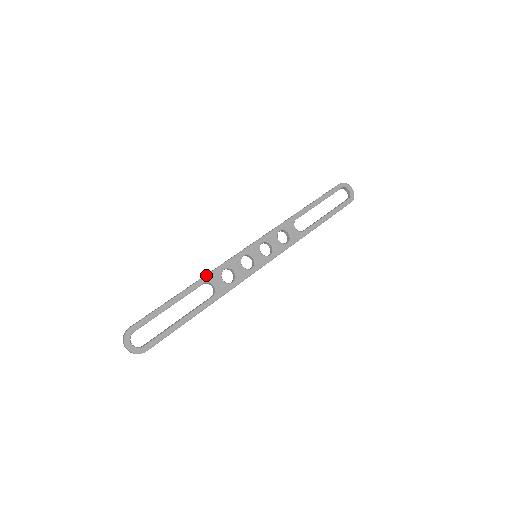
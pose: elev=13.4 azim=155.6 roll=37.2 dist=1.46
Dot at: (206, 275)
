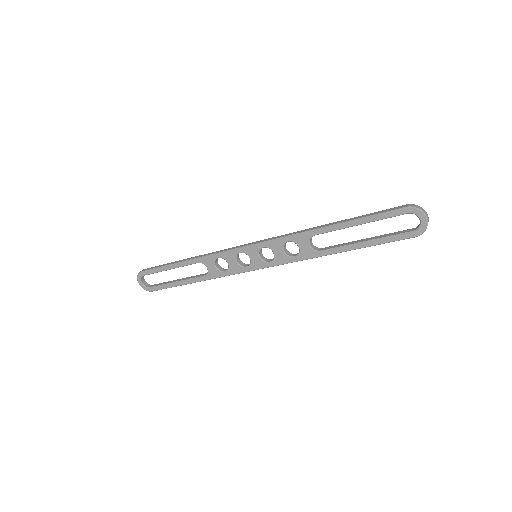
Dot at: (201, 257)
